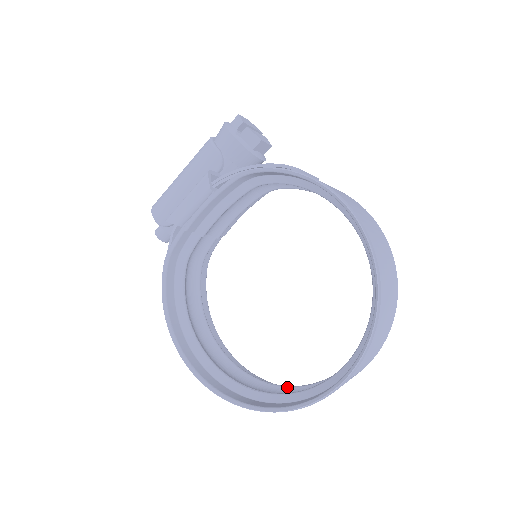
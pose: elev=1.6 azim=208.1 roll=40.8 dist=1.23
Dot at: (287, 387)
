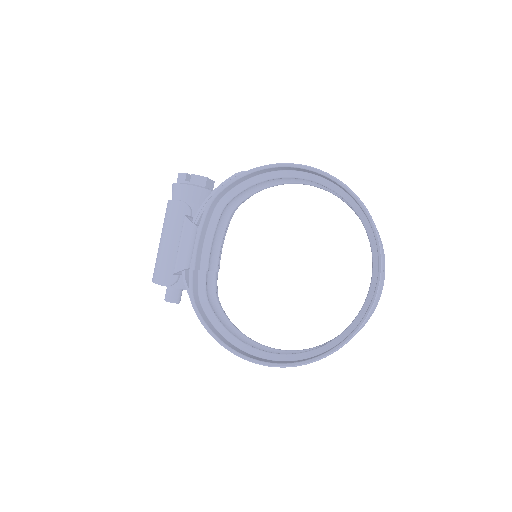
Dot at: occluded
